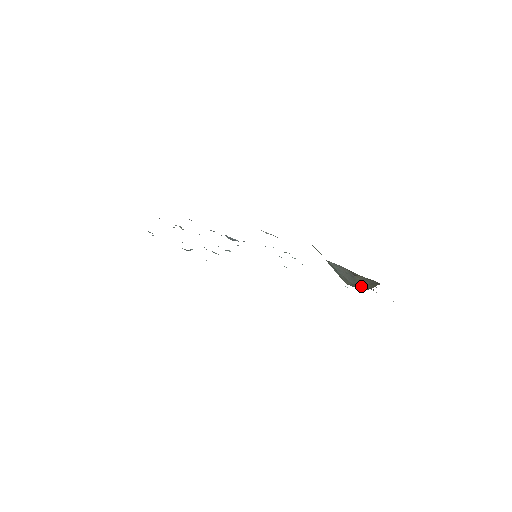
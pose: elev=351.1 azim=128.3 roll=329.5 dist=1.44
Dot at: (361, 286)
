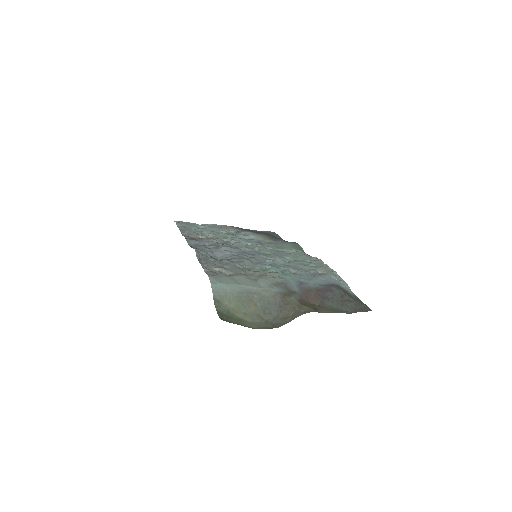
Dot at: (282, 319)
